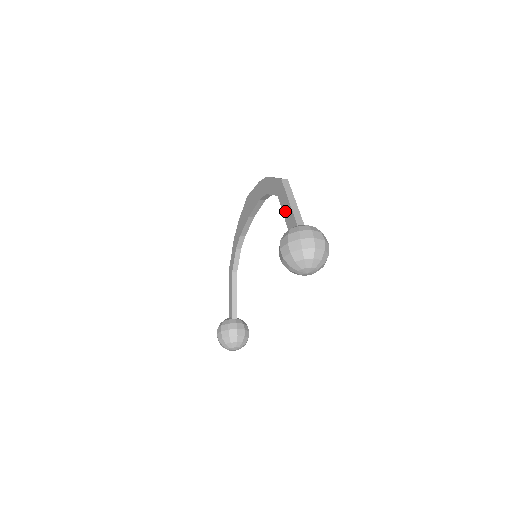
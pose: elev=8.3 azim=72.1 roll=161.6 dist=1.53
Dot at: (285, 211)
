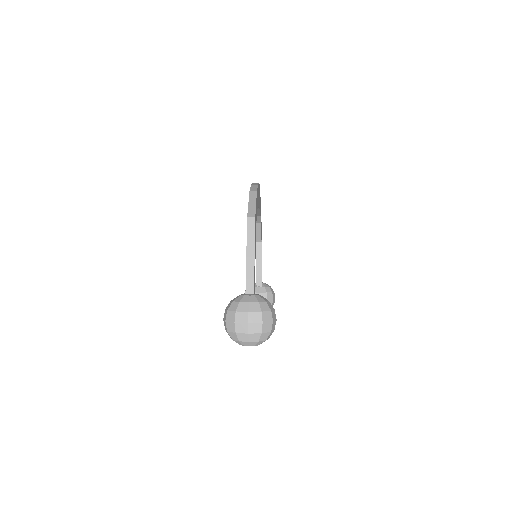
Dot at: occluded
